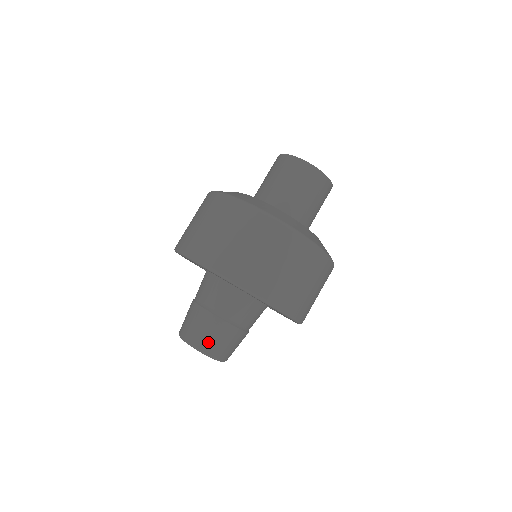
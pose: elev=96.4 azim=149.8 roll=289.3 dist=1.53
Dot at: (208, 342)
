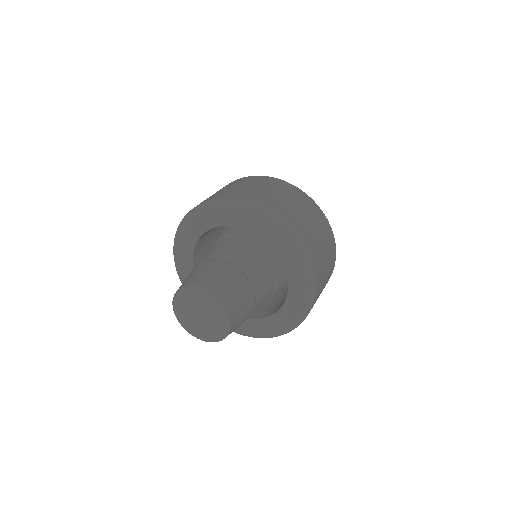
Dot at: (213, 282)
